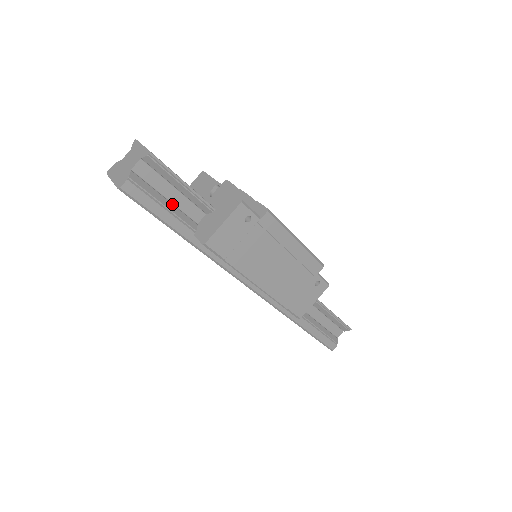
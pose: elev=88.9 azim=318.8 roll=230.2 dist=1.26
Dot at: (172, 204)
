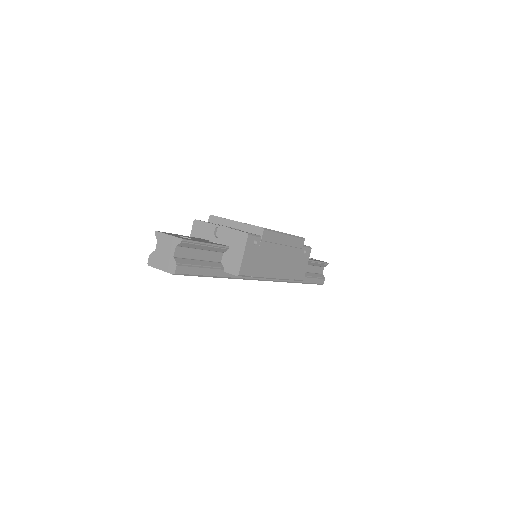
Dot at: (203, 261)
